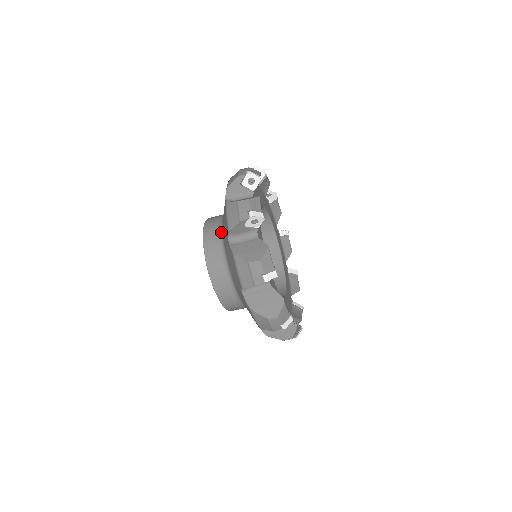
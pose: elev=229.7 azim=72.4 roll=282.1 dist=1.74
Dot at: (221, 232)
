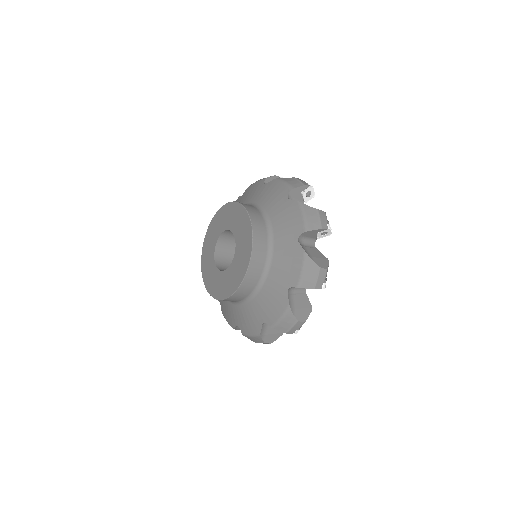
Dot at: (268, 224)
